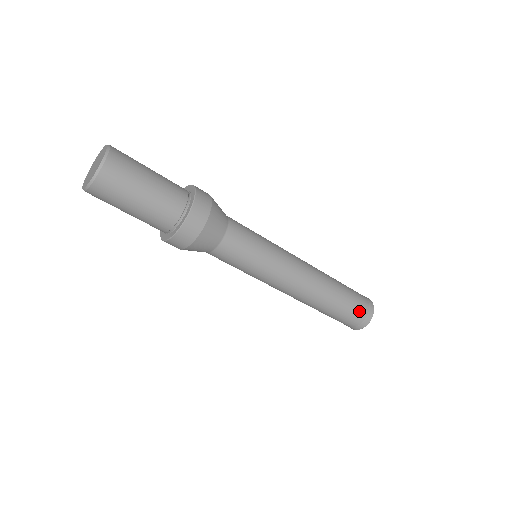
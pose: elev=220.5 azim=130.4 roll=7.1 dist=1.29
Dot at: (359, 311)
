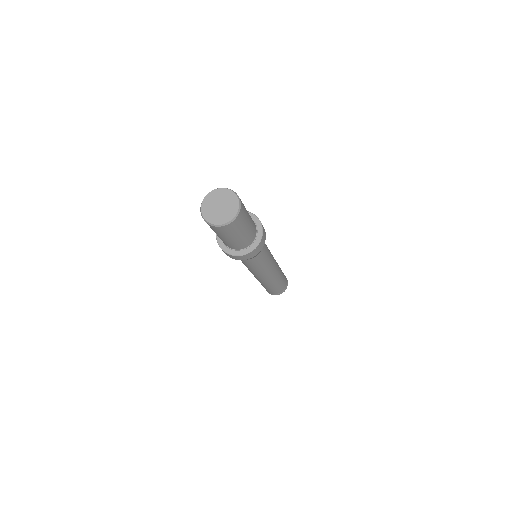
Dot at: (285, 280)
